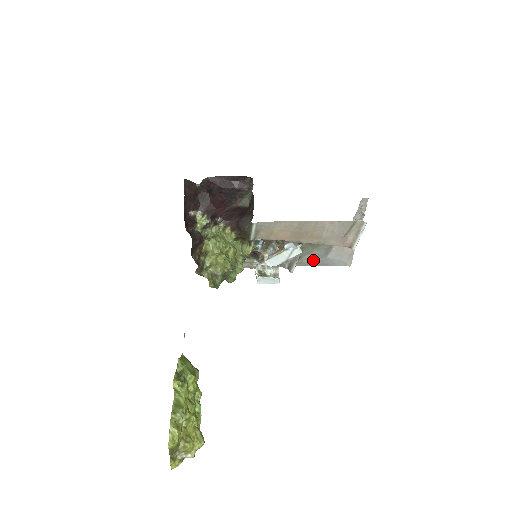
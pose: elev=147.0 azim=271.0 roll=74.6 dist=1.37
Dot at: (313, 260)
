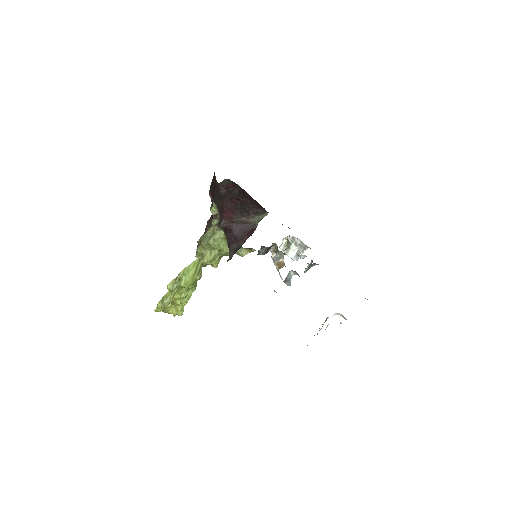
Dot at: occluded
